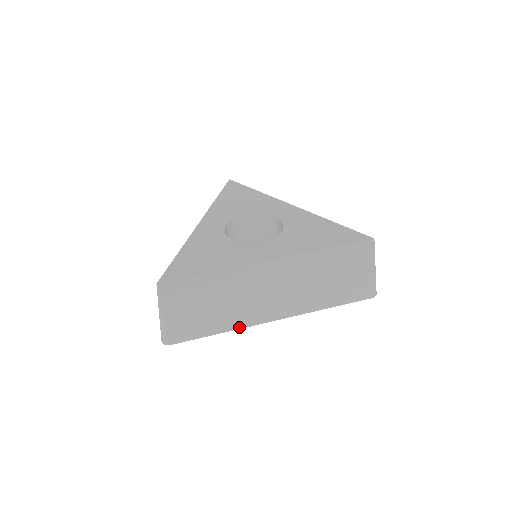
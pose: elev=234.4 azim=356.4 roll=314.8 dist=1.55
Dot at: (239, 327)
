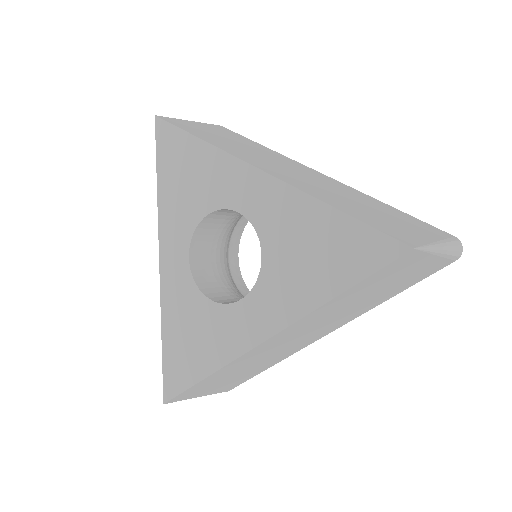
Dot at: (285, 358)
